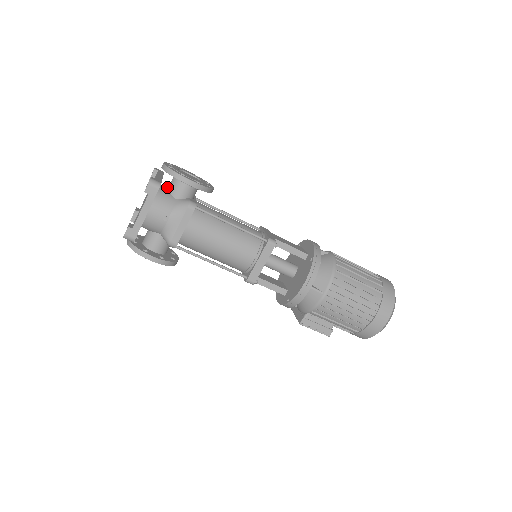
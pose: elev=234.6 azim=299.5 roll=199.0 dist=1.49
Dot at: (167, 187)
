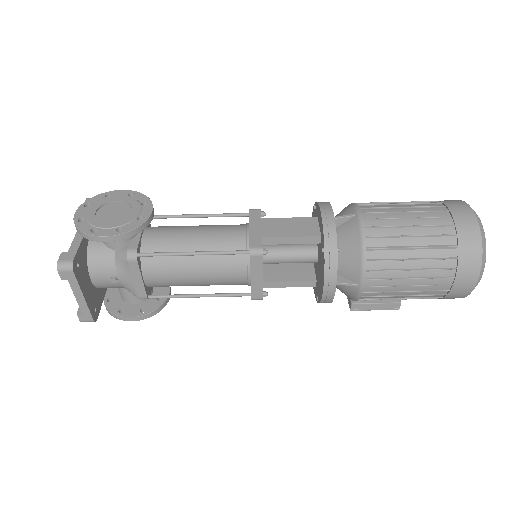
Dot at: occluded
